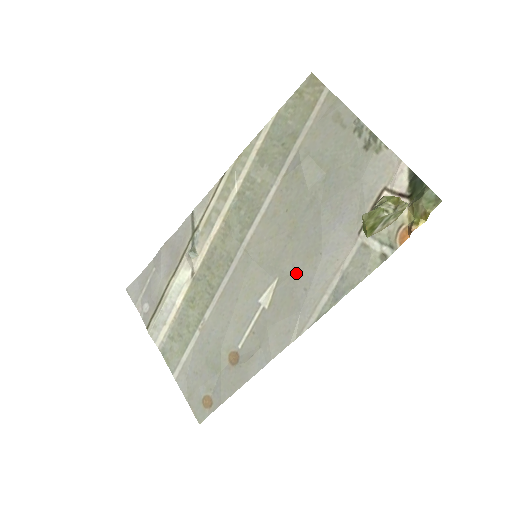
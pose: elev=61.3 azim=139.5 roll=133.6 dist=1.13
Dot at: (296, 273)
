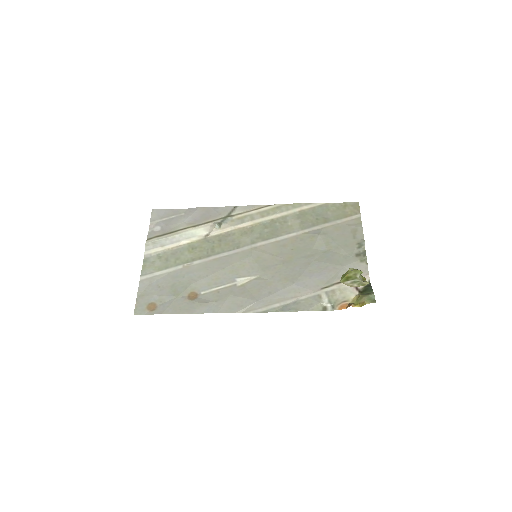
Dot at: (272, 281)
